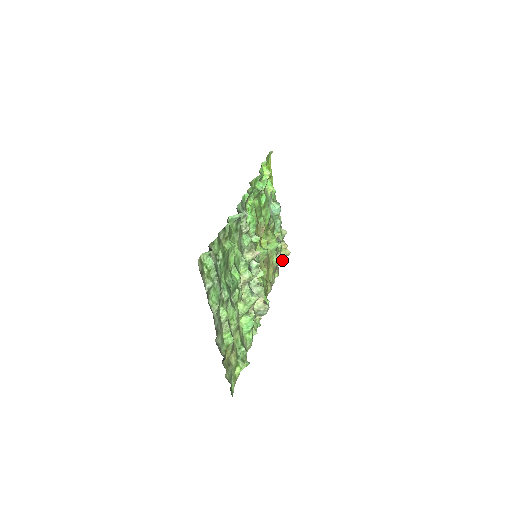
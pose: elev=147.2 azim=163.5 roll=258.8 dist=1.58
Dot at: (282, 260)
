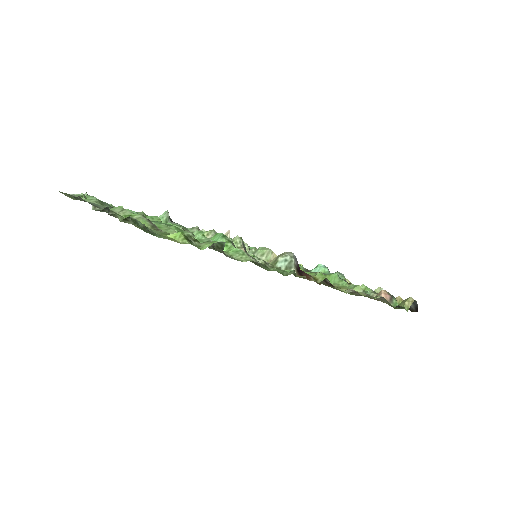
Dot at: (385, 295)
